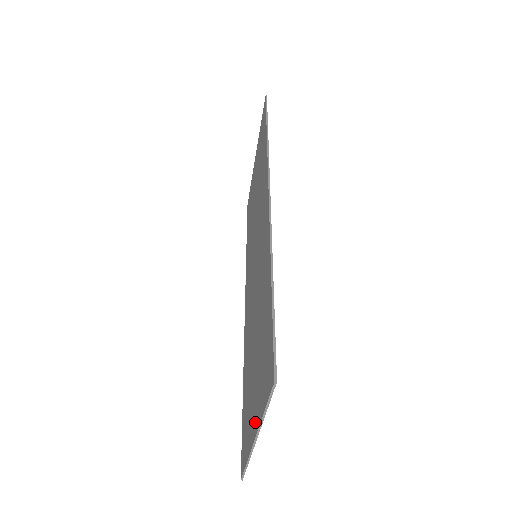
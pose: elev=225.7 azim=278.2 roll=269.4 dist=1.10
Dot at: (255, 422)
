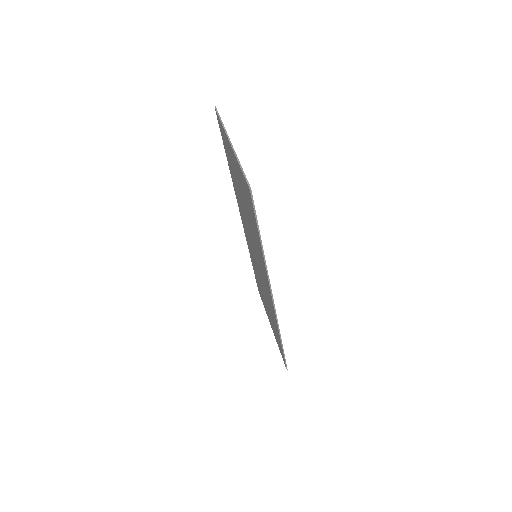
Dot at: (230, 149)
